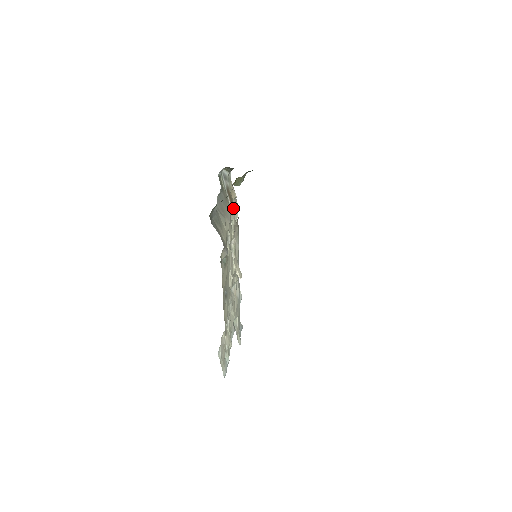
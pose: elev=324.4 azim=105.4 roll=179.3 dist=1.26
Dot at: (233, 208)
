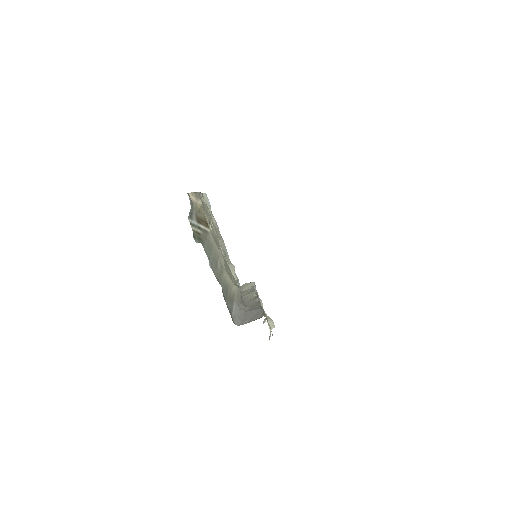
Dot at: (204, 214)
